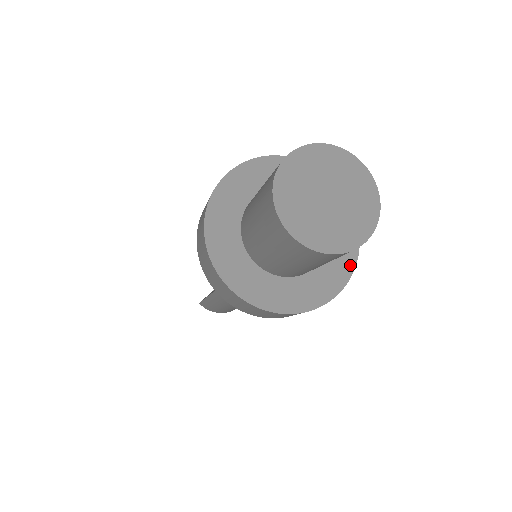
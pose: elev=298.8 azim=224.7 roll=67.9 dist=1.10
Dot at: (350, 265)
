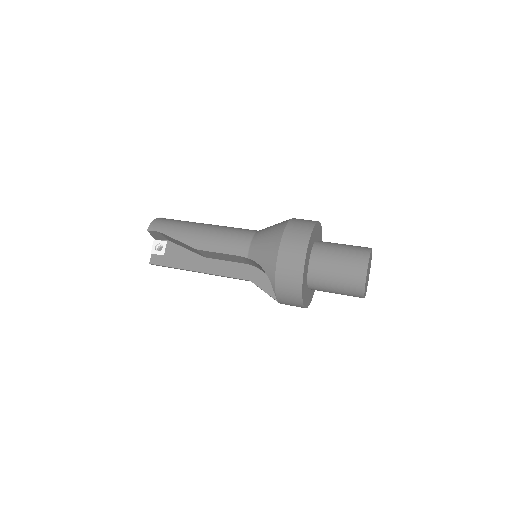
Dot at: occluded
